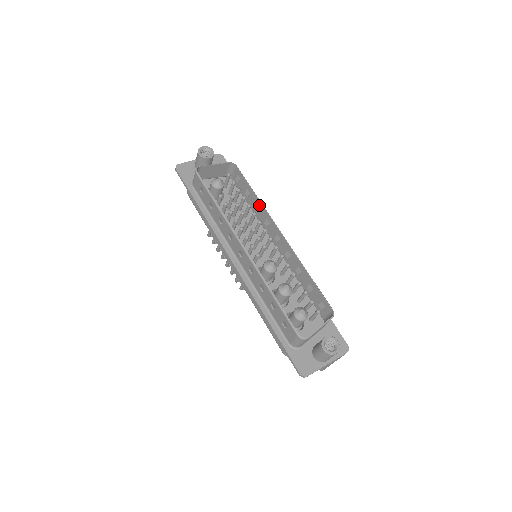
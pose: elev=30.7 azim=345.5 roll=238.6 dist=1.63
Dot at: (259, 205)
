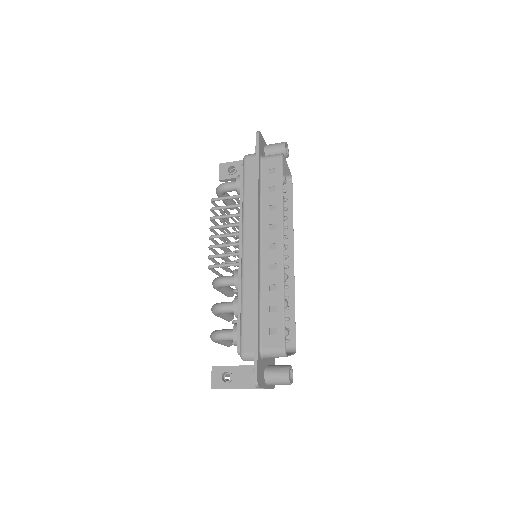
Dot at: (289, 224)
